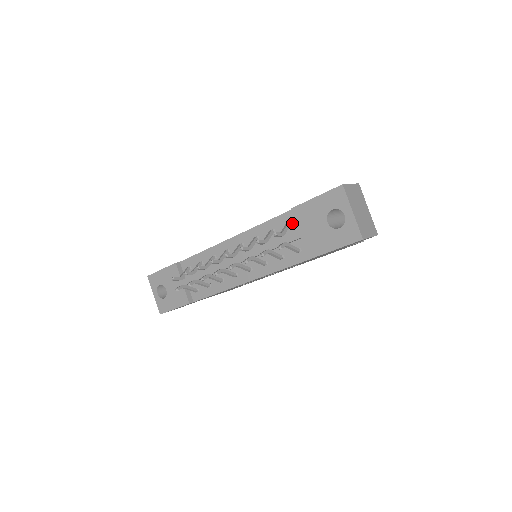
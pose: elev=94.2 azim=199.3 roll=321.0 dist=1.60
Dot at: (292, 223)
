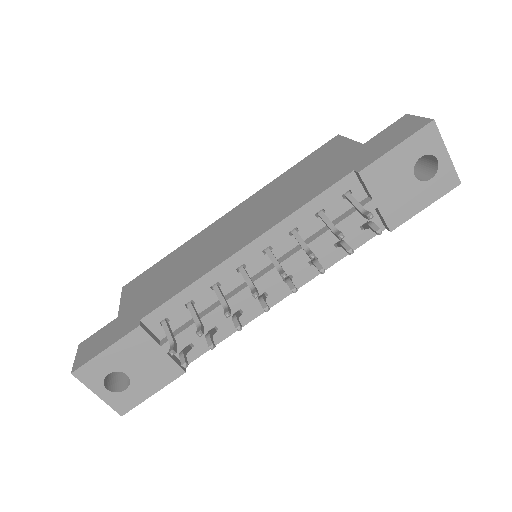
Dot at: (352, 192)
